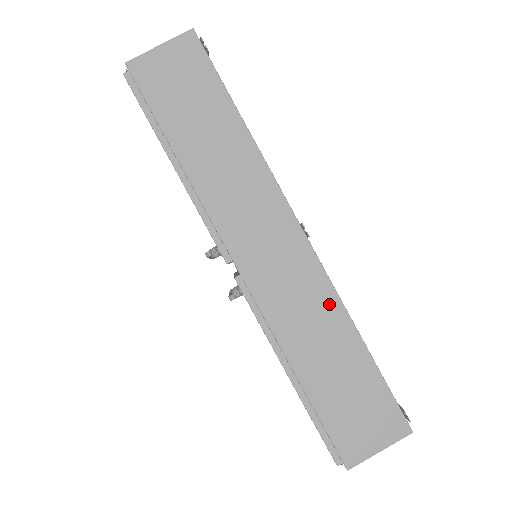
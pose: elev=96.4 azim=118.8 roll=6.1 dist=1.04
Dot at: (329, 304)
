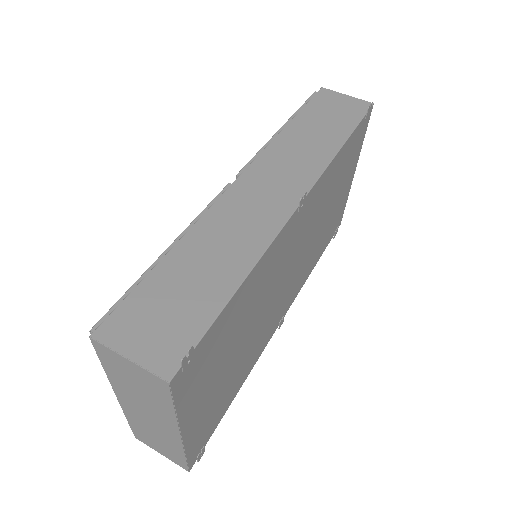
Dot at: (256, 243)
